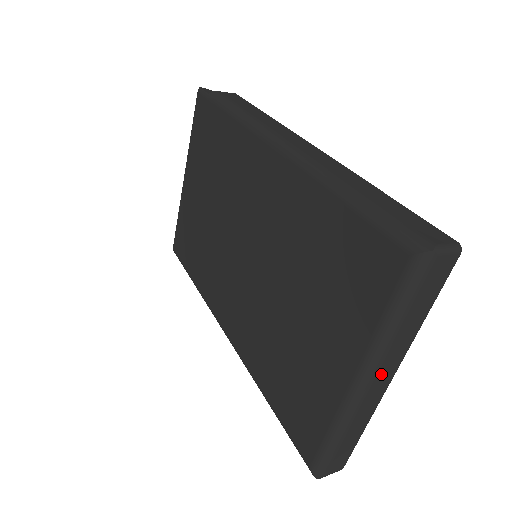
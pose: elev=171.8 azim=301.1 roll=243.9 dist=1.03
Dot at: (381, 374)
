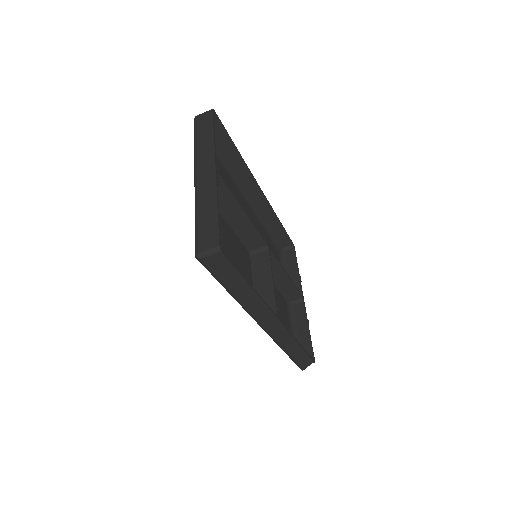
Dot at: (203, 167)
